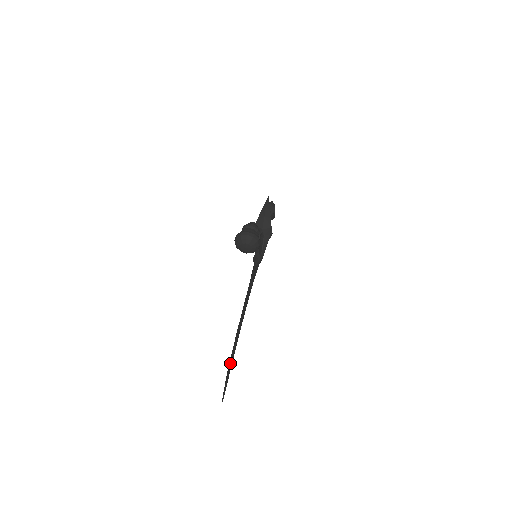
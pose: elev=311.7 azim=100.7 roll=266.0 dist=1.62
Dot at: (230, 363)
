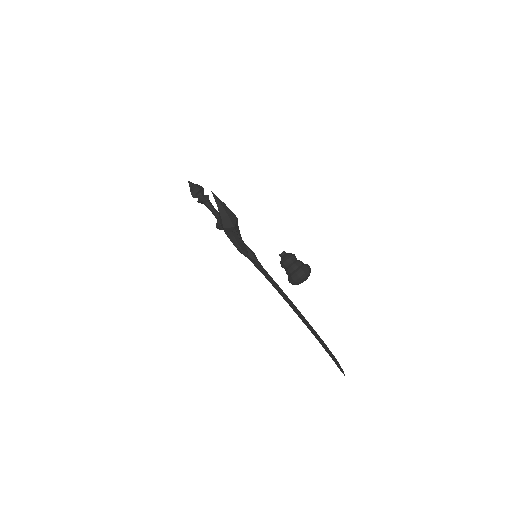
Dot at: (329, 351)
